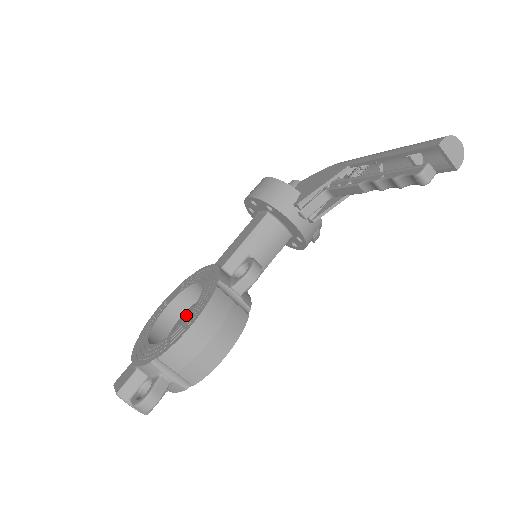
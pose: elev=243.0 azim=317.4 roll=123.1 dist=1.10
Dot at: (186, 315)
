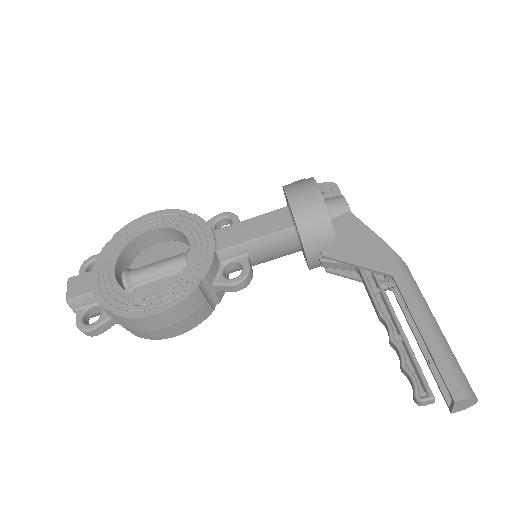
Dot at: (162, 263)
